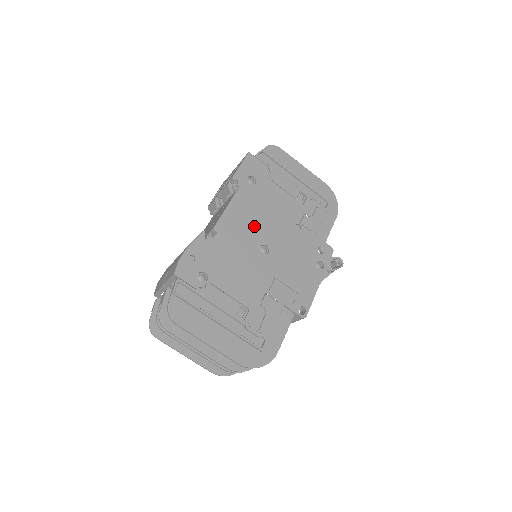
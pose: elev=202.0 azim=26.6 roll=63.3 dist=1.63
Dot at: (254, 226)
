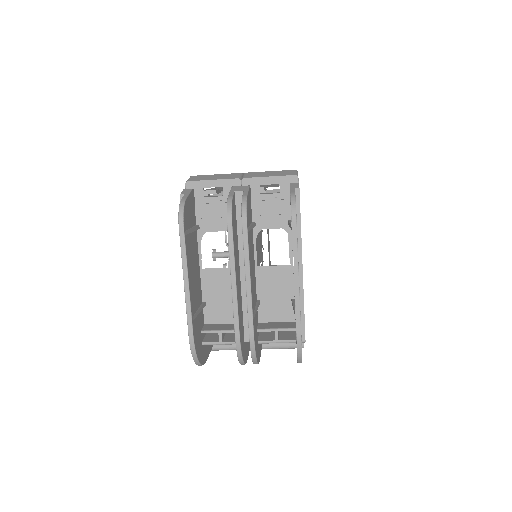
Dot at: occluded
